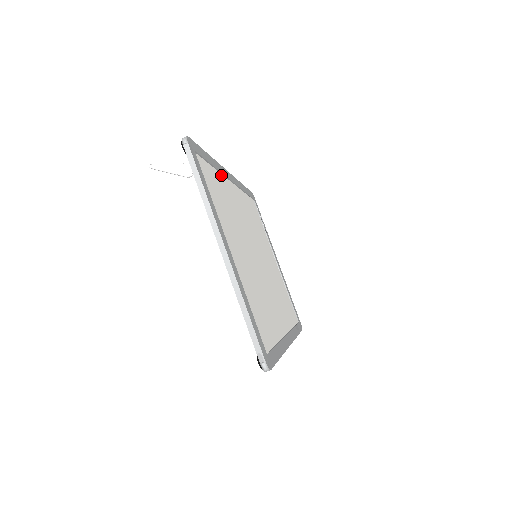
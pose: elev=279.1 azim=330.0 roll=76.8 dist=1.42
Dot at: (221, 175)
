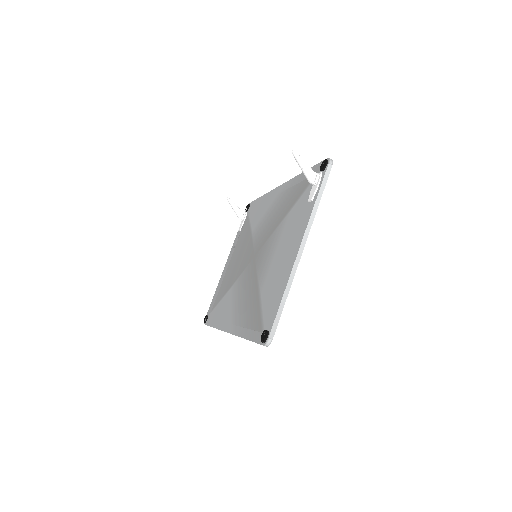
Dot at: occluded
